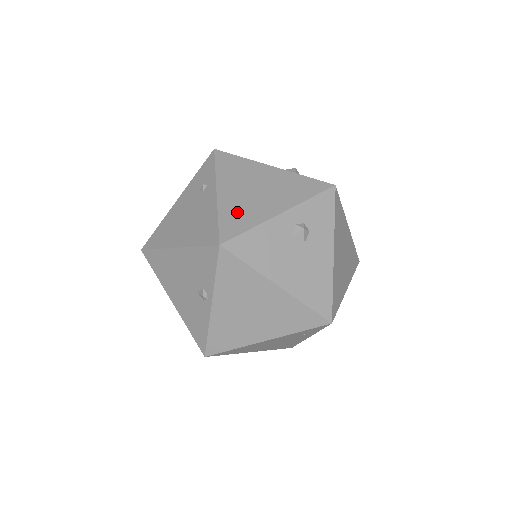
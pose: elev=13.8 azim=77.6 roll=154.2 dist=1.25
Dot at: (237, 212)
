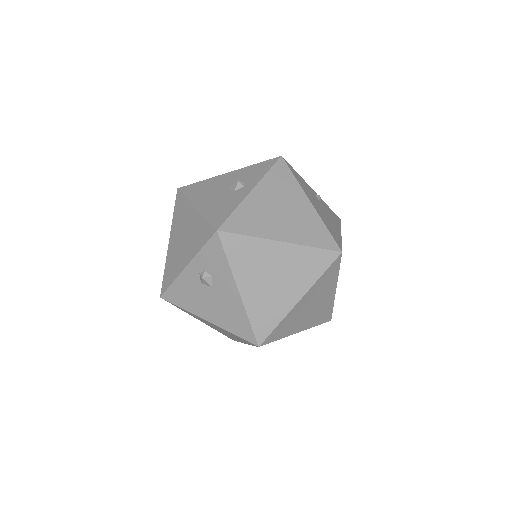
Dot at: (171, 264)
